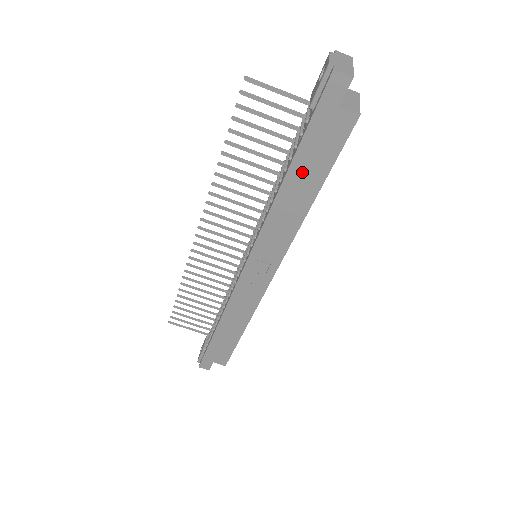
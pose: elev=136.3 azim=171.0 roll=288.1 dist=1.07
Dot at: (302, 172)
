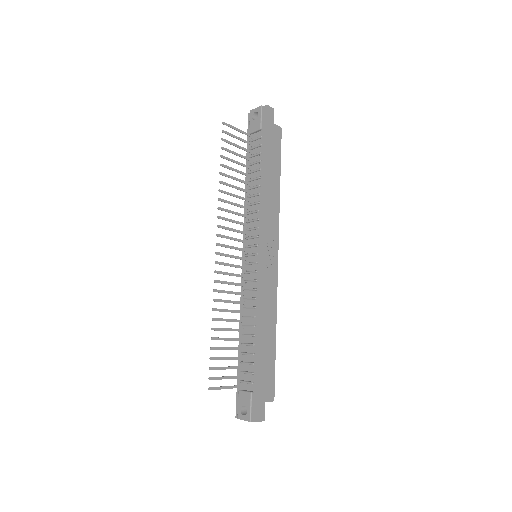
Dot at: (271, 164)
